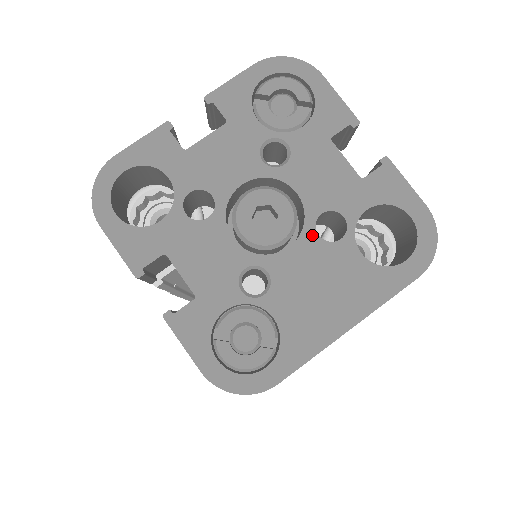
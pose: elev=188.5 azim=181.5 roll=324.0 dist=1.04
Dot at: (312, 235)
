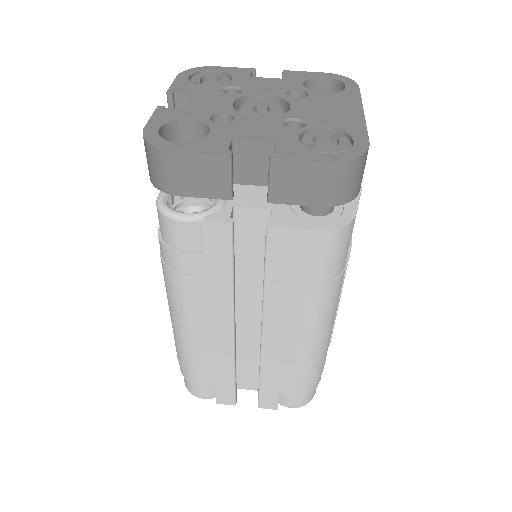
Dot at: (294, 100)
